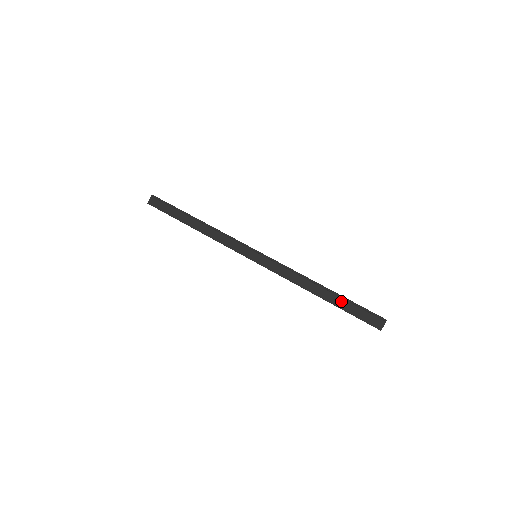
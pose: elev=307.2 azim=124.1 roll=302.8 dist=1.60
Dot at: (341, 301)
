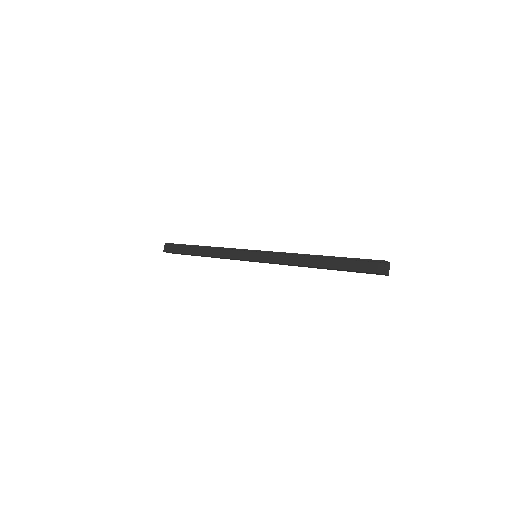
Dot at: (337, 262)
